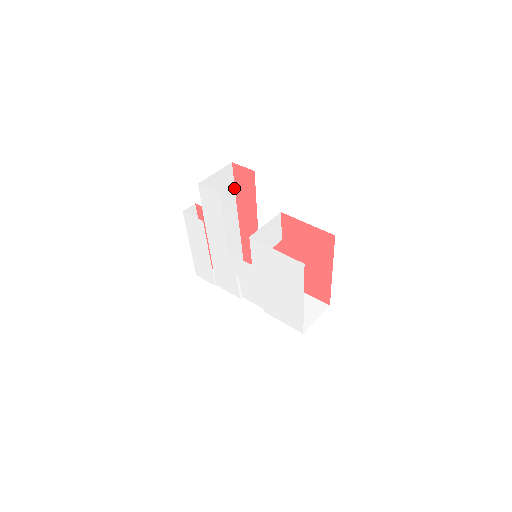
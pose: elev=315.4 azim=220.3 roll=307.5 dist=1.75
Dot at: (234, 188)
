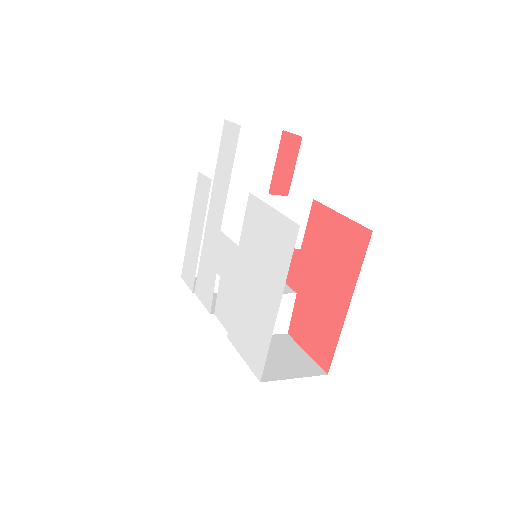
Dot at: (273, 170)
